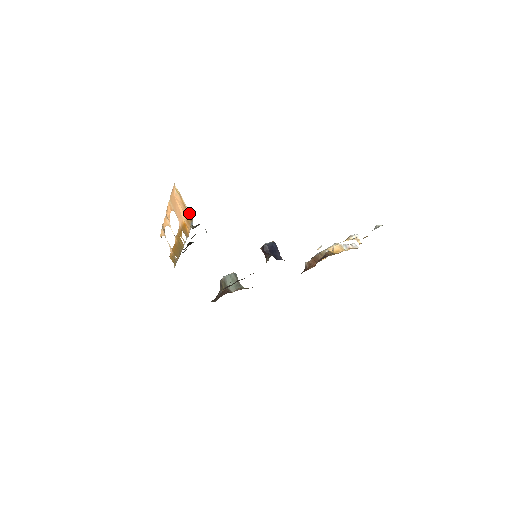
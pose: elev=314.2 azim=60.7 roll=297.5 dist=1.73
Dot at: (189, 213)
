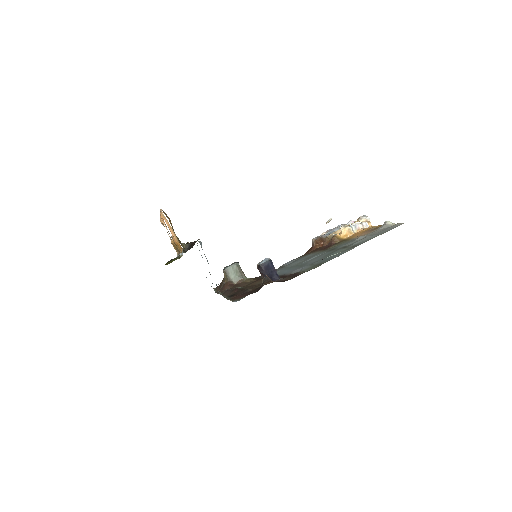
Dot at: (178, 242)
